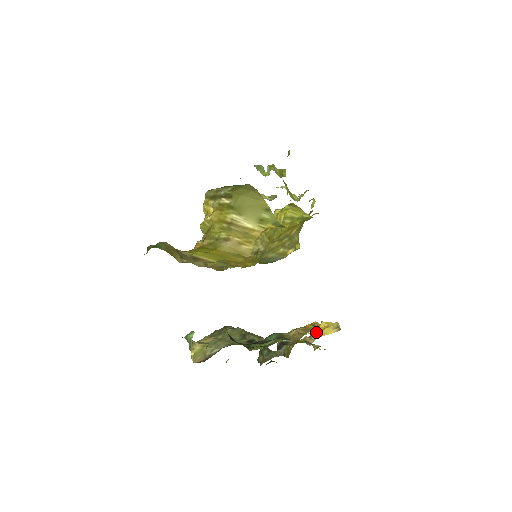
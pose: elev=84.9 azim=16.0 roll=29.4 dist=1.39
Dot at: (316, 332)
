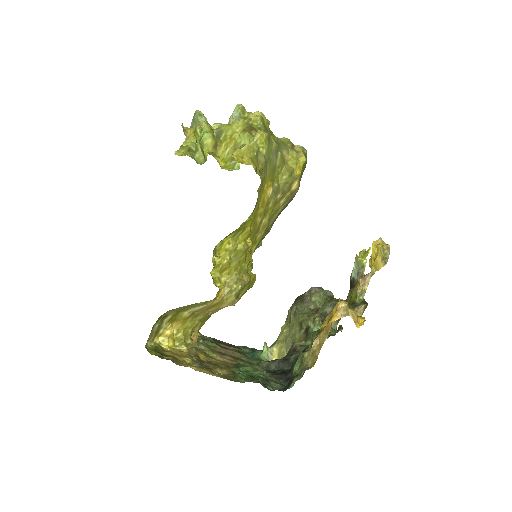
Dot at: (371, 263)
